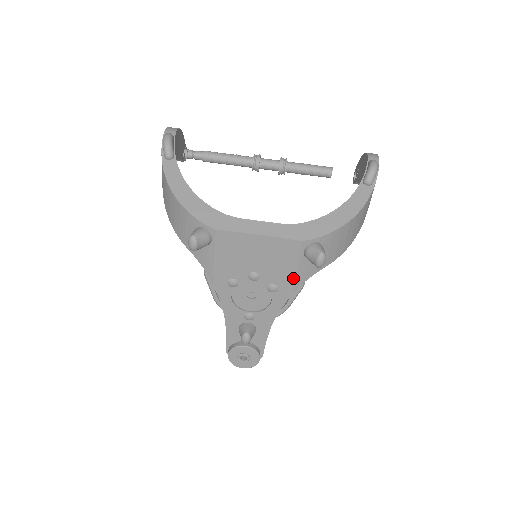
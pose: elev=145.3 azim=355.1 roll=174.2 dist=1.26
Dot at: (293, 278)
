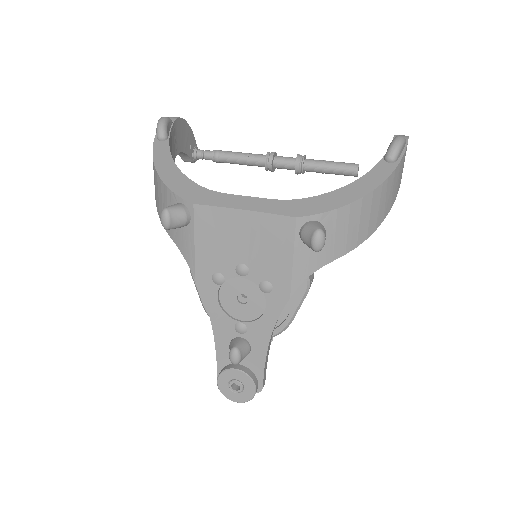
Dot at: (289, 272)
